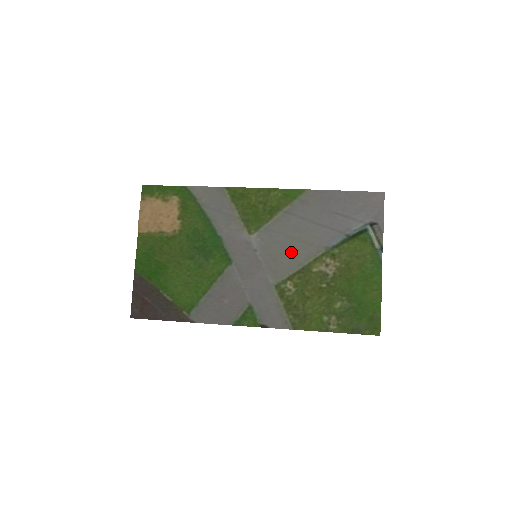
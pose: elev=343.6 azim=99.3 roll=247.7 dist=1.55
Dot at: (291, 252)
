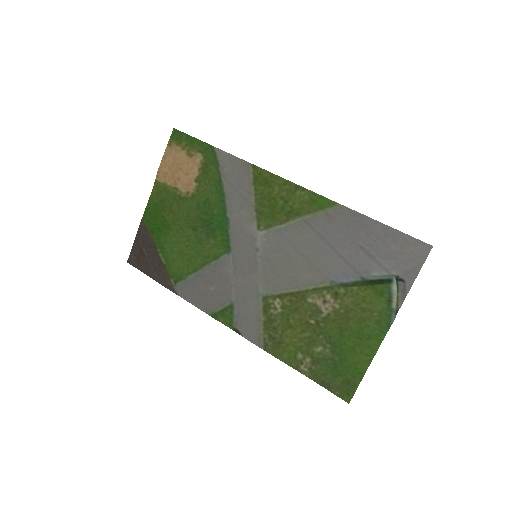
Dot at: (293, 269)
